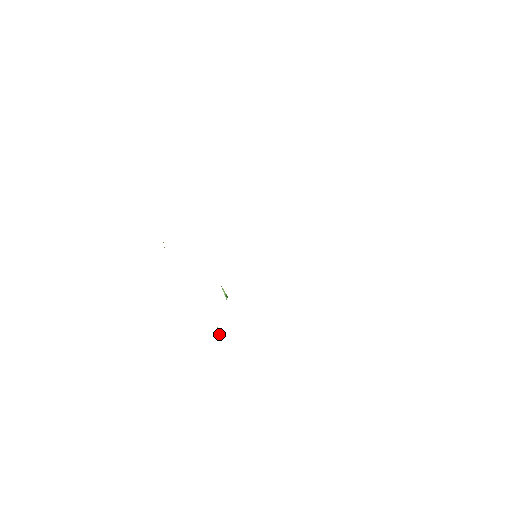
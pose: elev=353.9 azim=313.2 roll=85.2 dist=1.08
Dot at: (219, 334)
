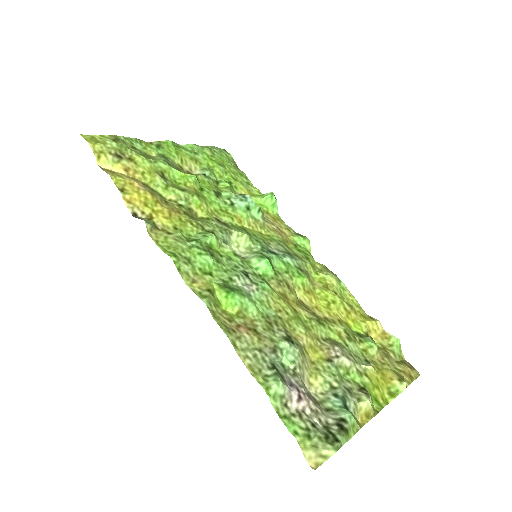
Dot at: (275, 202)
